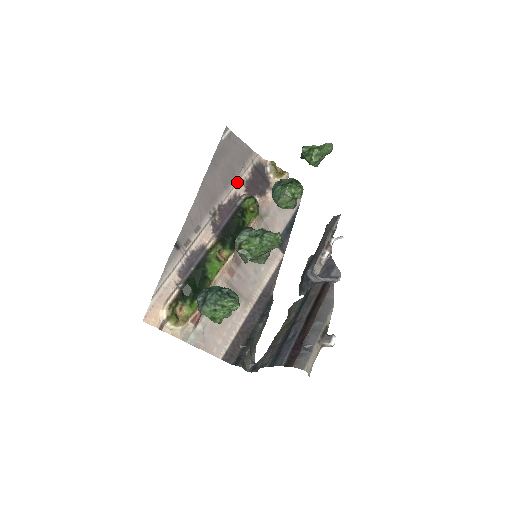
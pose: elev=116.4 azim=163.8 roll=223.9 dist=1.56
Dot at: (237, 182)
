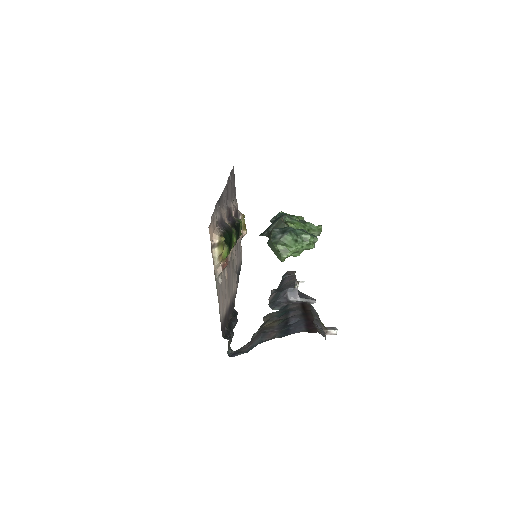
Dot at: (233, 204)
